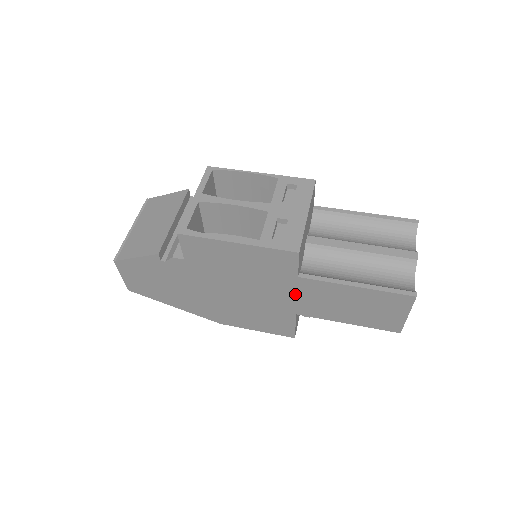
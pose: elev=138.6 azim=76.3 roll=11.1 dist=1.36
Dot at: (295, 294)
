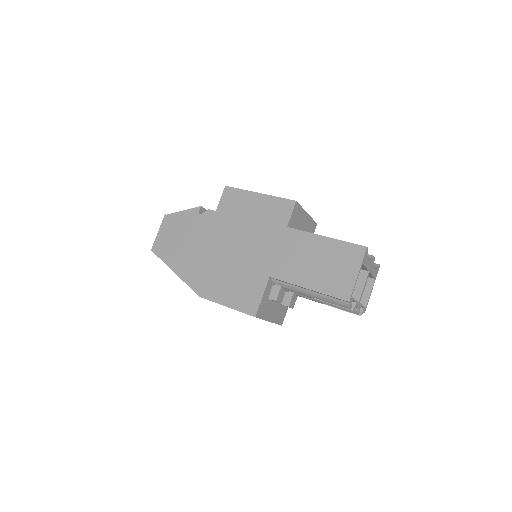
Dot at: (278, 248)
